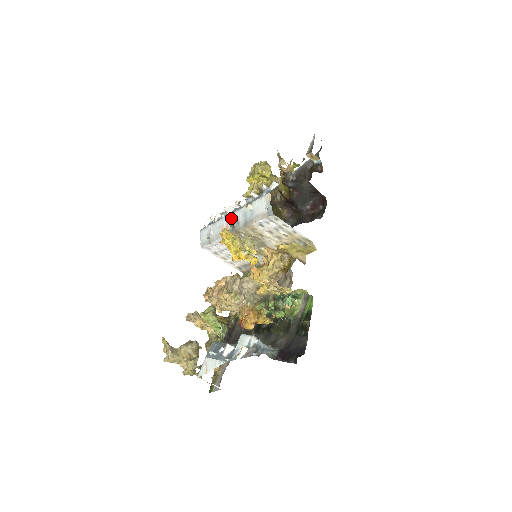
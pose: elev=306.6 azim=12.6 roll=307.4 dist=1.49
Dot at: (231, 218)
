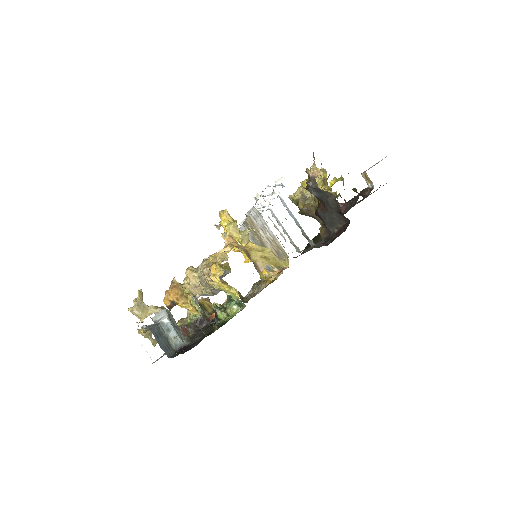
Dot at: occluded
